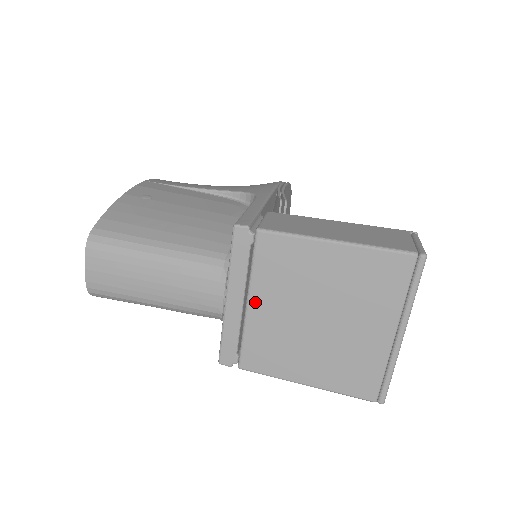
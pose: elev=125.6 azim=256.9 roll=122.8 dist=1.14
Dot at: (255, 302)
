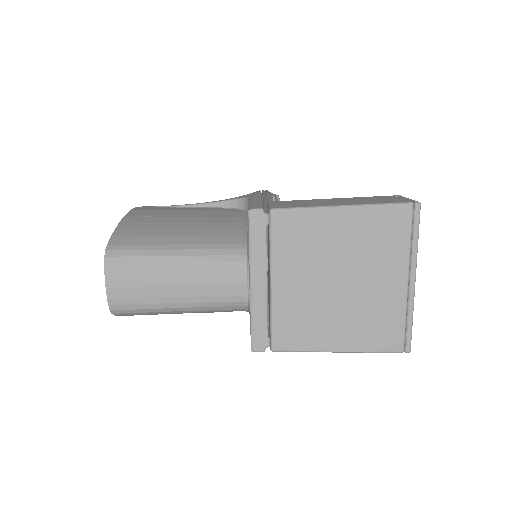
Dot at: (278, 280)
